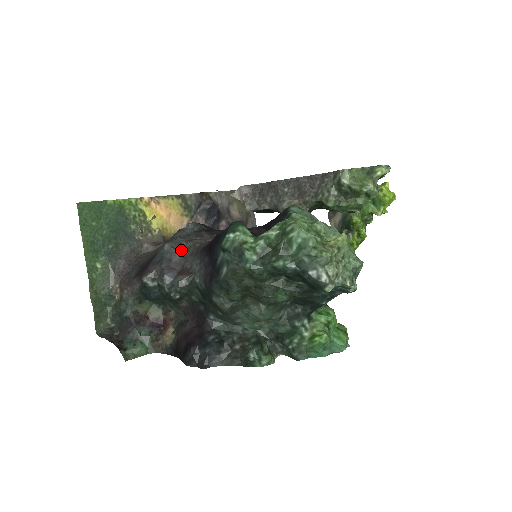
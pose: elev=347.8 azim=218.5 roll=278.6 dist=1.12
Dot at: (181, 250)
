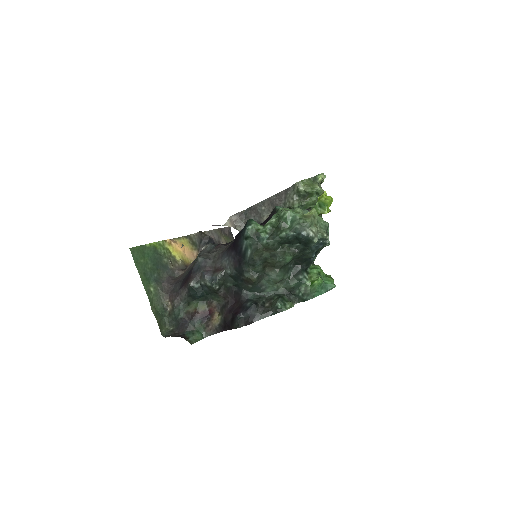
Dot at: (210, 259)
